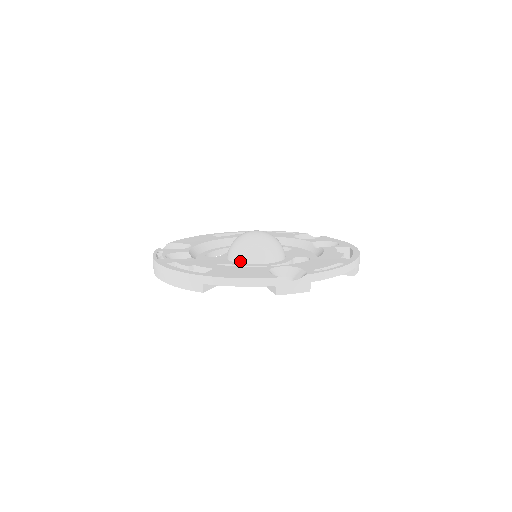
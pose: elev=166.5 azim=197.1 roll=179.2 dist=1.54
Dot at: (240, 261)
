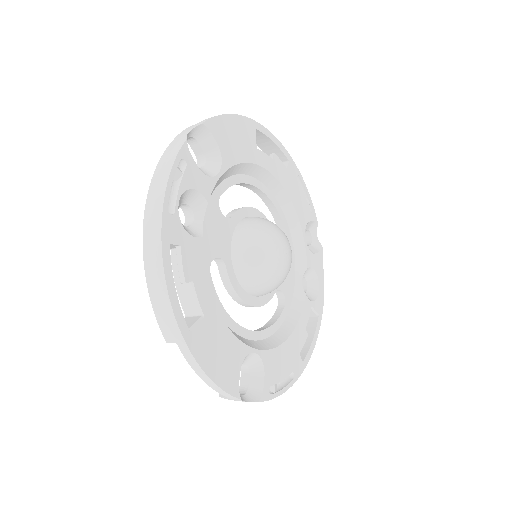
Dot at: (237, 272)
